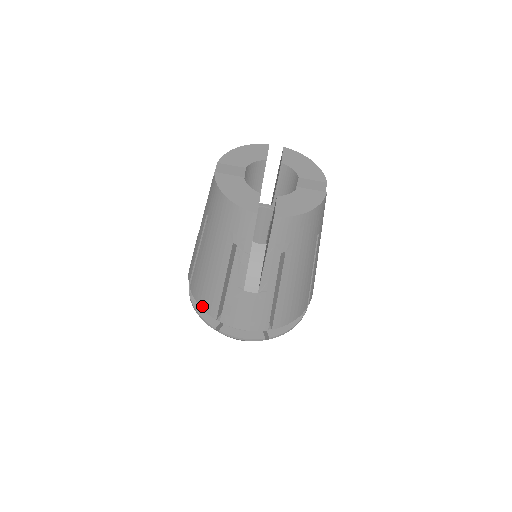
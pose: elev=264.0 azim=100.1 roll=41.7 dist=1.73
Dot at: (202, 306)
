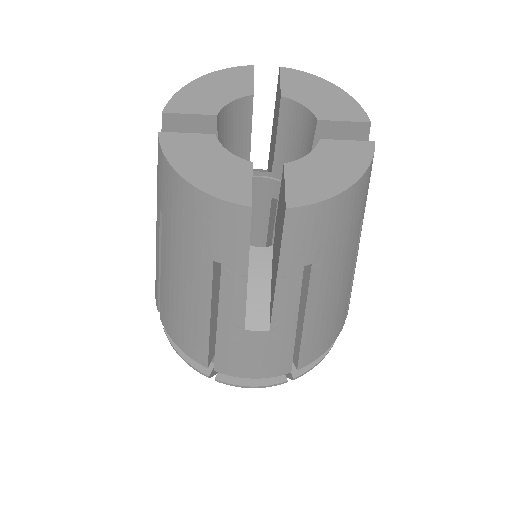
Dot at: (182, 348)
